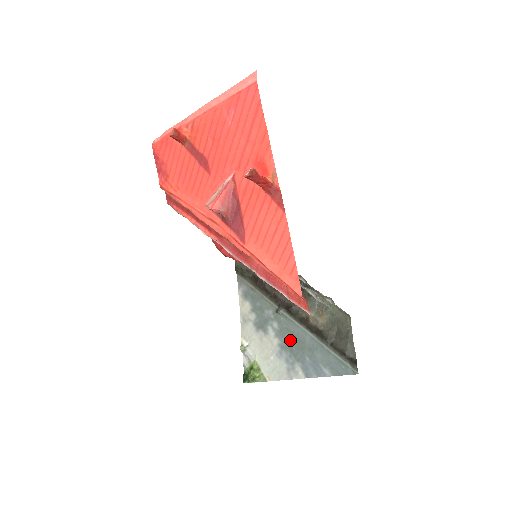
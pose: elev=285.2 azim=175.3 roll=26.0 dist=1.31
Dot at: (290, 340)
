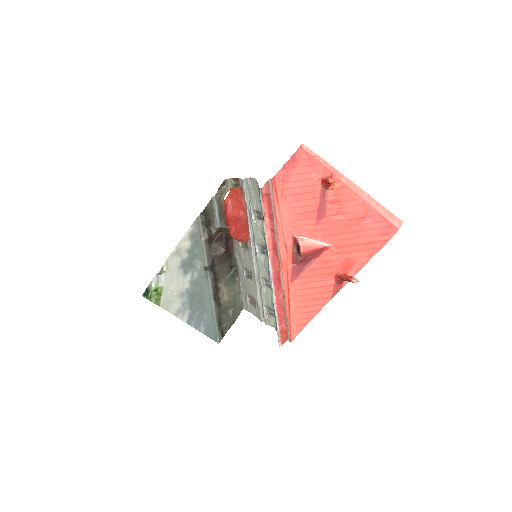
Dot at: (197, 293)
